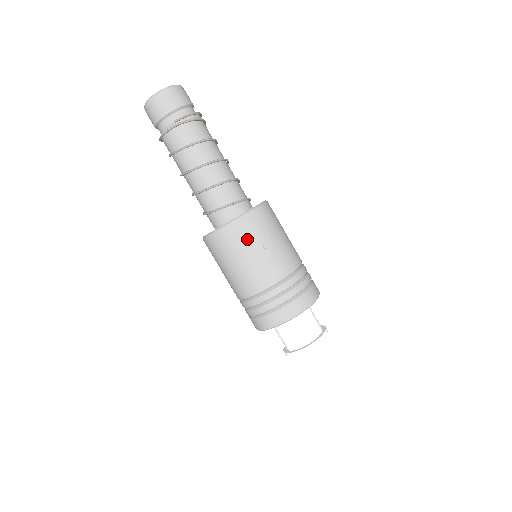
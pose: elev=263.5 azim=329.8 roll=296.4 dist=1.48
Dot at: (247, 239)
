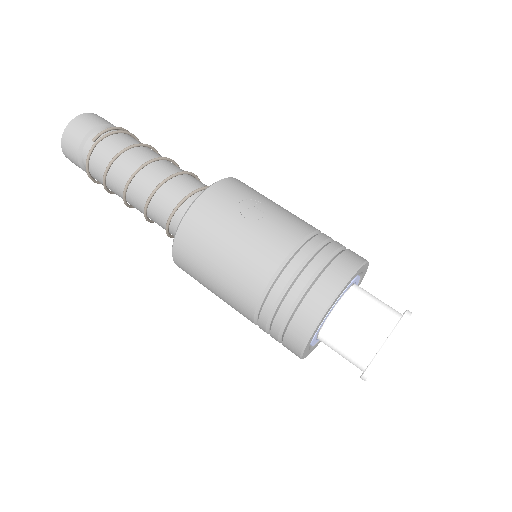
Dot at: (219, 218)
